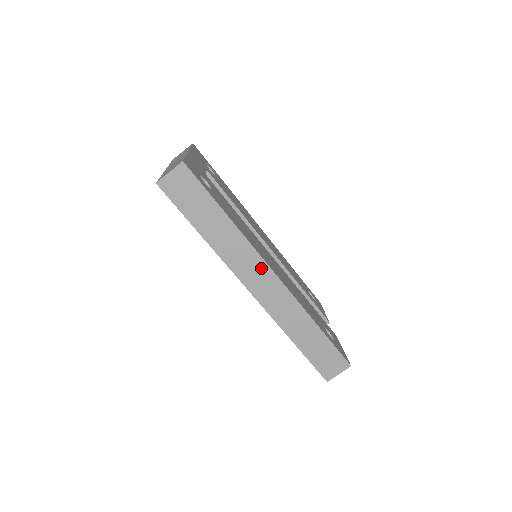
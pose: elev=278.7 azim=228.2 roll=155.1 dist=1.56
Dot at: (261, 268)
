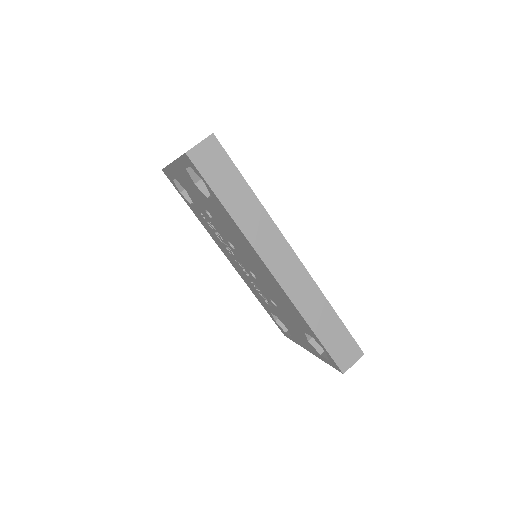
Dot at: (282, 247)
